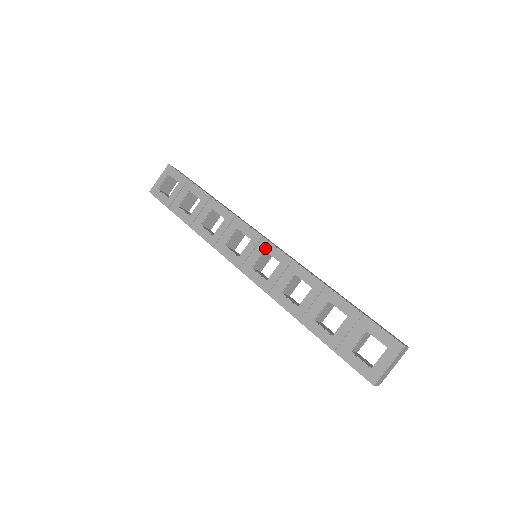
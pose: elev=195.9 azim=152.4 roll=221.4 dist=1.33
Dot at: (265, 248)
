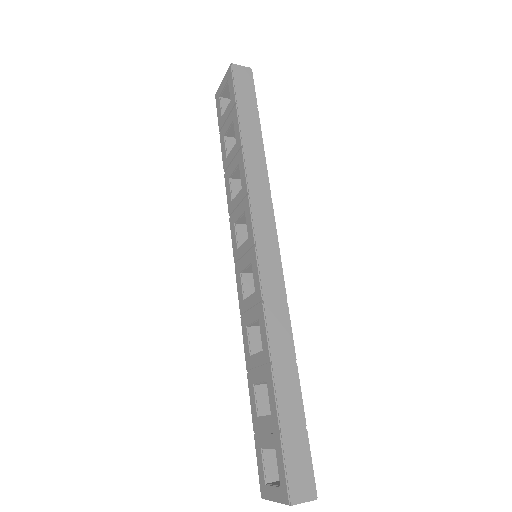
Dot at: (252, 261)
